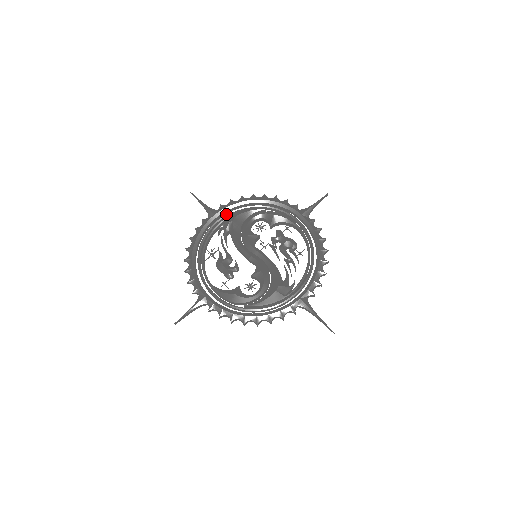
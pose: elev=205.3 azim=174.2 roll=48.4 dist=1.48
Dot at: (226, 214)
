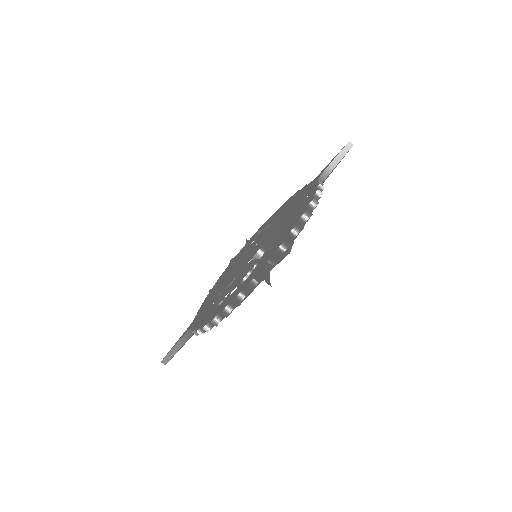
Dot at: (204, 307)
